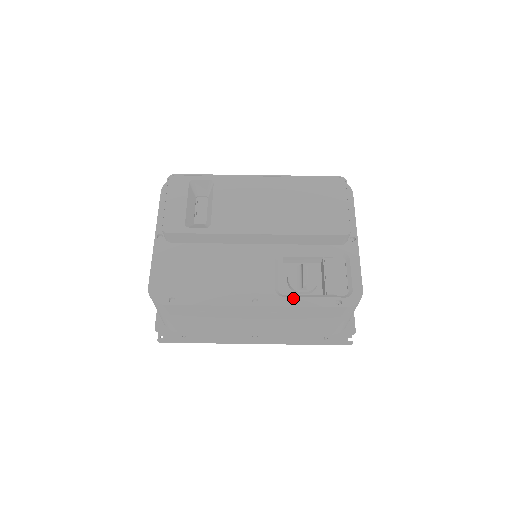
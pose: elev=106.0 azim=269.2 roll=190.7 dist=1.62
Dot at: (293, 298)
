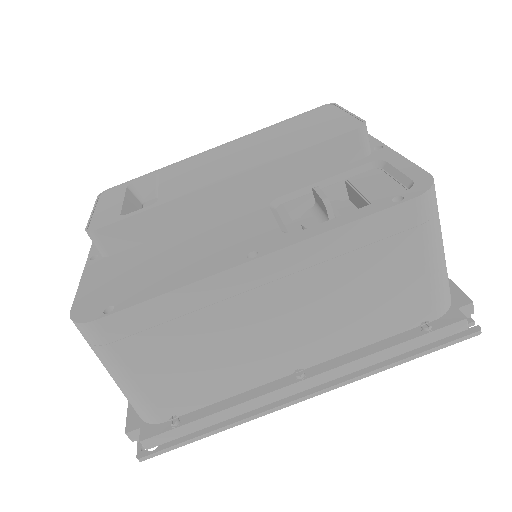
Dot at: (316, 226)
